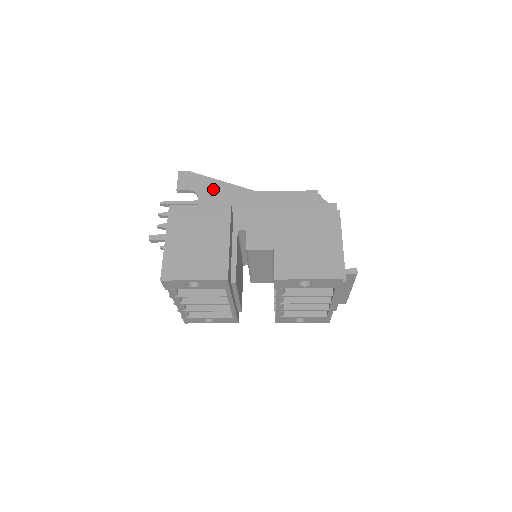
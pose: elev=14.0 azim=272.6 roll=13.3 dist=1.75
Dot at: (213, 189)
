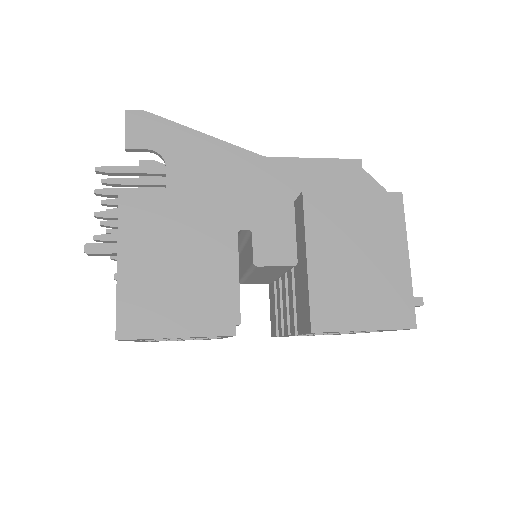
Dot at: (190, 149)
